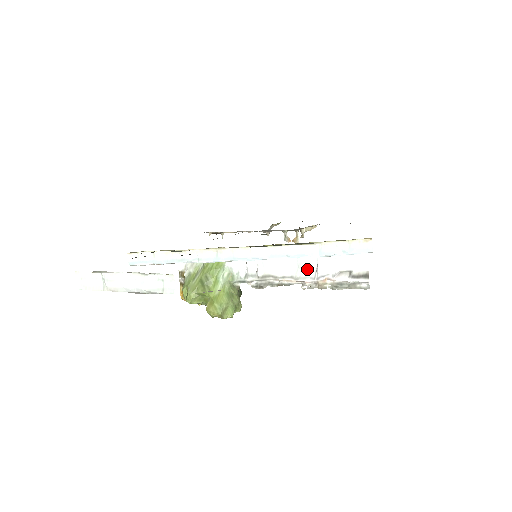
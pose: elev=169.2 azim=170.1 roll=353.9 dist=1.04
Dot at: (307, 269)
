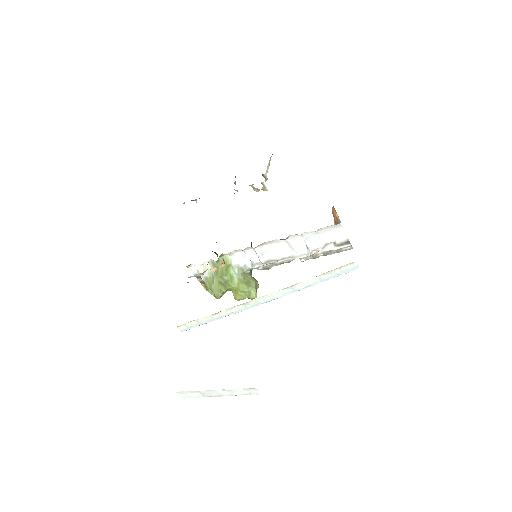
Dot at: (299, 249)
